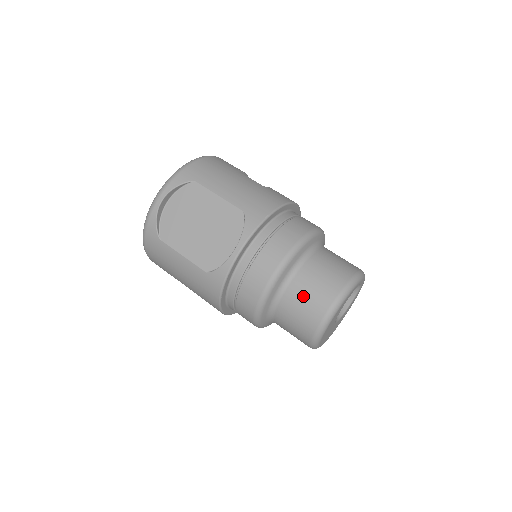
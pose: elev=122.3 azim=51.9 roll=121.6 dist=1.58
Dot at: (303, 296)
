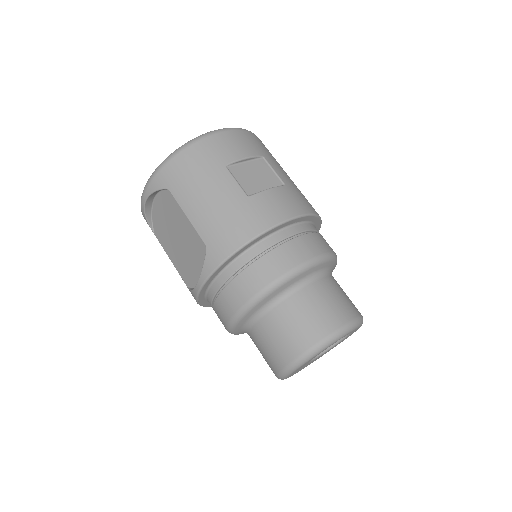
Dot at: (262, 345)
